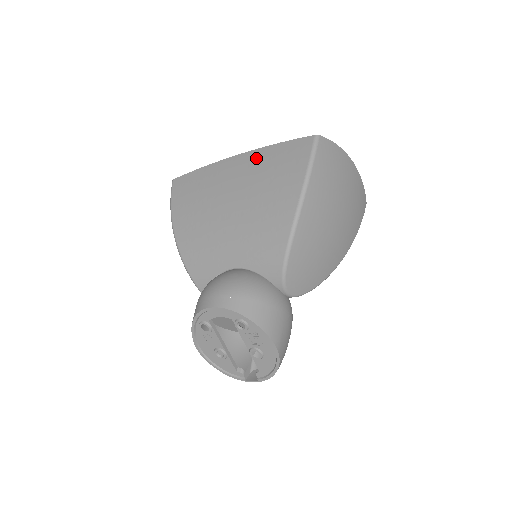
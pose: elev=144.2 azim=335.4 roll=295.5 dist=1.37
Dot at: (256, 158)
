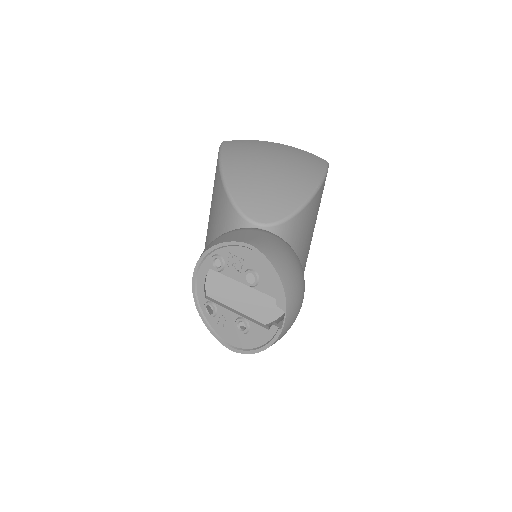
Dot at: occluded
